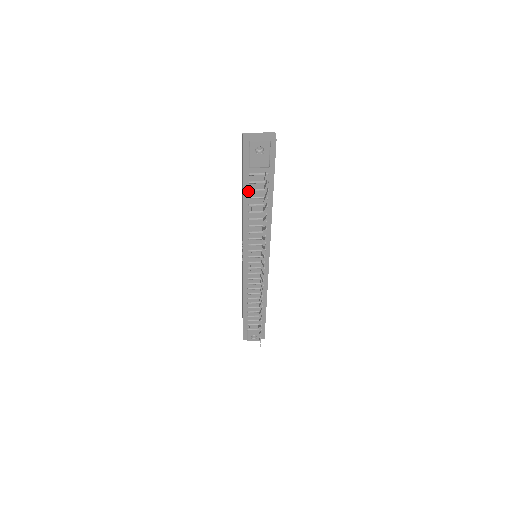
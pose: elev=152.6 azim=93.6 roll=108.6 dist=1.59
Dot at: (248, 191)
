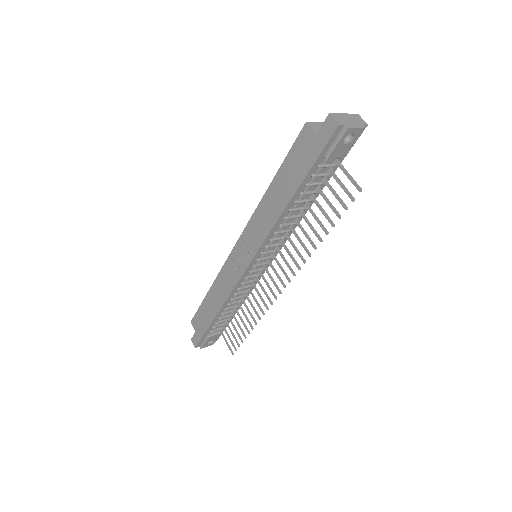
Dot at: (304, 186)
